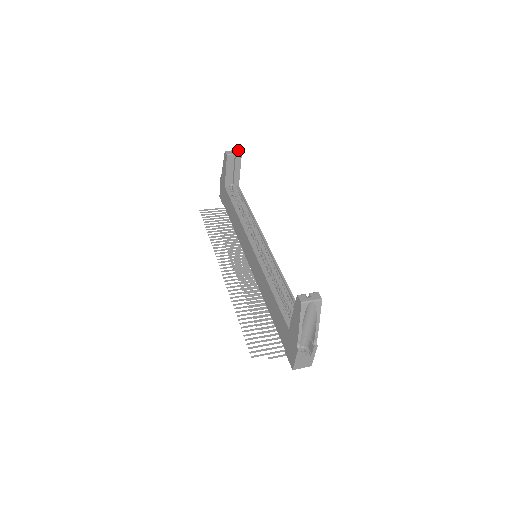
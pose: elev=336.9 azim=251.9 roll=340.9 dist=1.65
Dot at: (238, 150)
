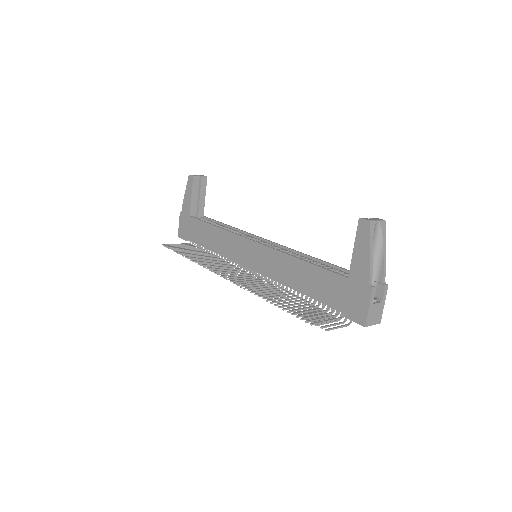
Dot at: (202, 175)
